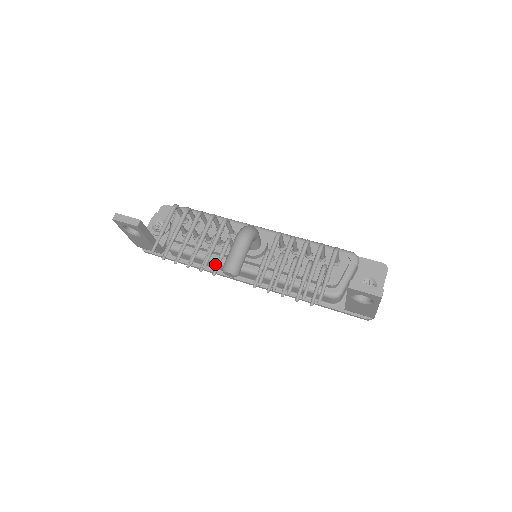
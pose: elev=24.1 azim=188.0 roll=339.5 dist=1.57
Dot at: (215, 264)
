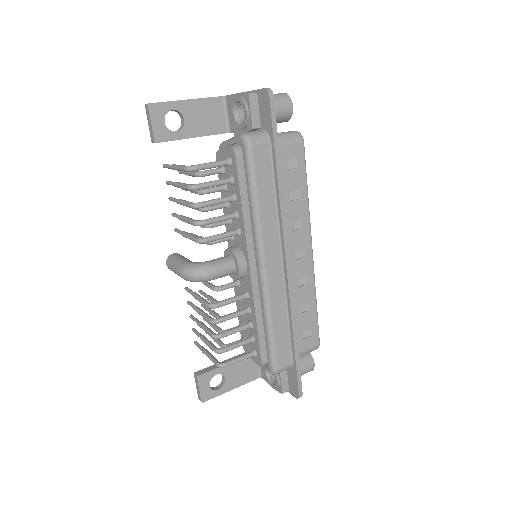
Dot at: occluded
